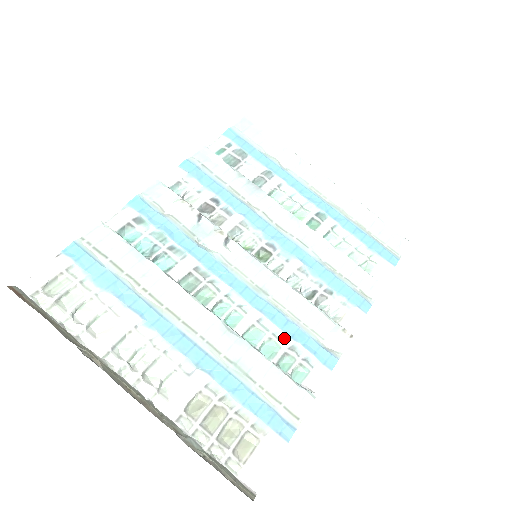
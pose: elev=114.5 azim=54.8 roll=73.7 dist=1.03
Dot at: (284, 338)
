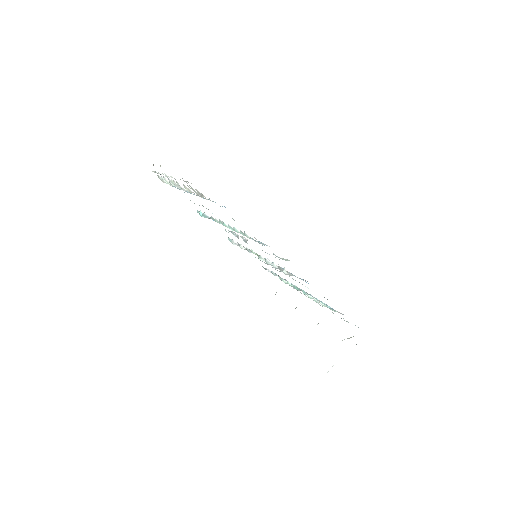
Dot at: occluded
